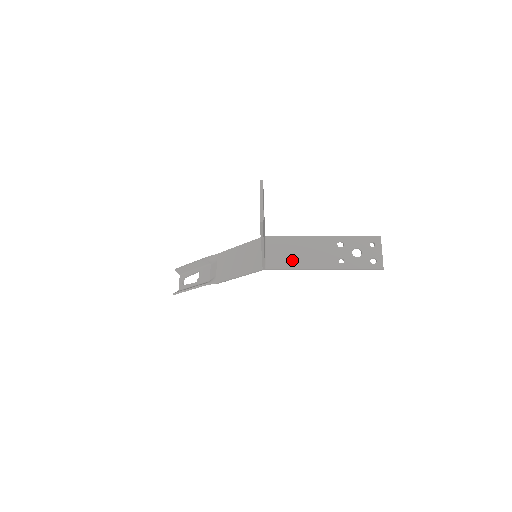
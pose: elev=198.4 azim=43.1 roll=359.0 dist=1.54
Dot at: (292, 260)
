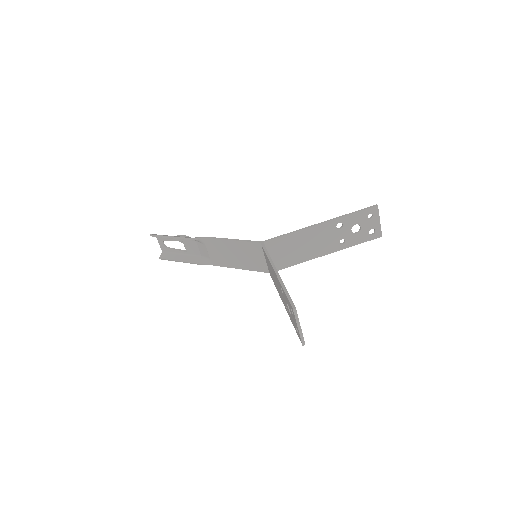
Dot at: (295, 256)
